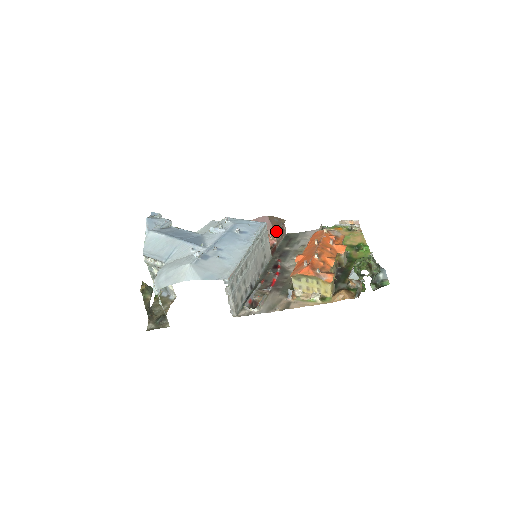
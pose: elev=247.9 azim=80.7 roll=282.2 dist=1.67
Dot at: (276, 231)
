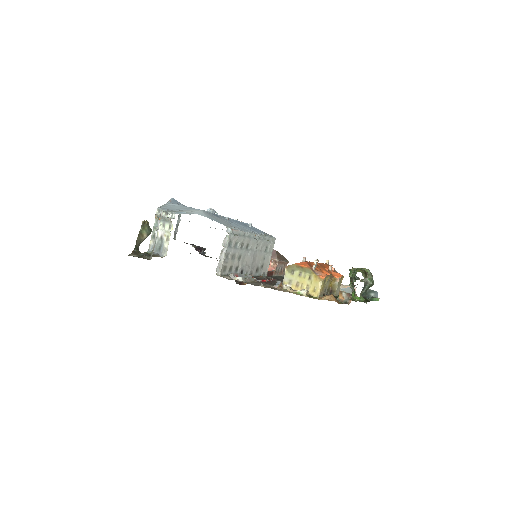
Dot at: (279, 259)
